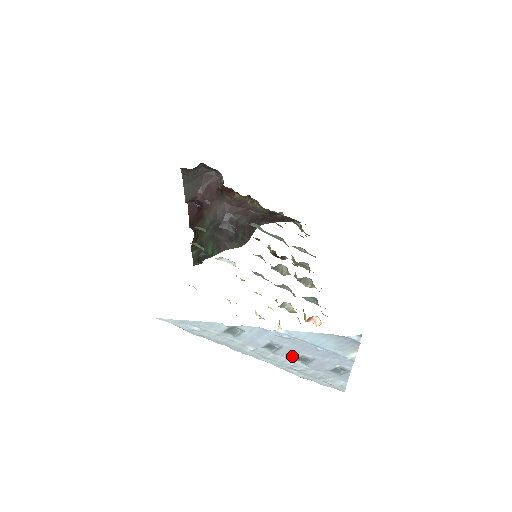
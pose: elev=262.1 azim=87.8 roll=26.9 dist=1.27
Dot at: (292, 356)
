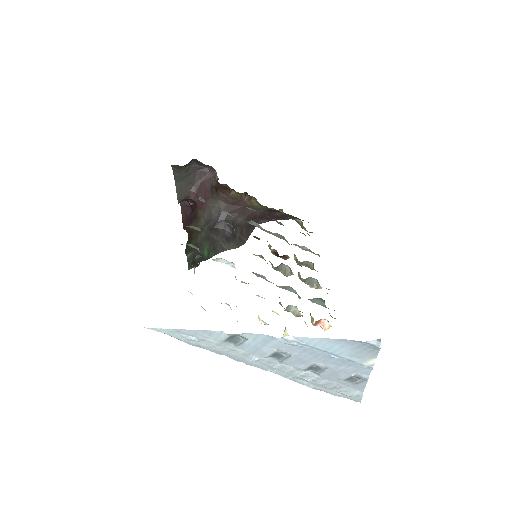
Dot at: (302, 365)
